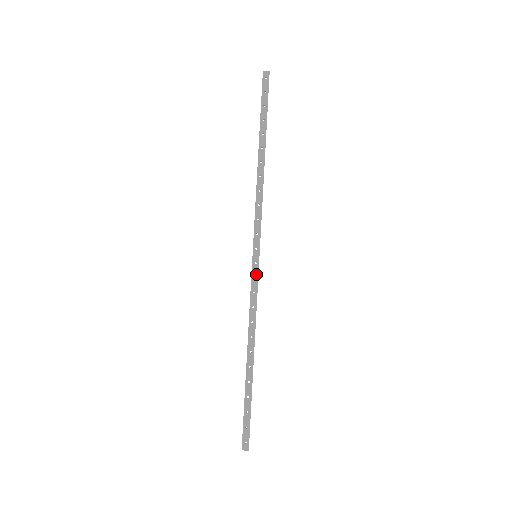
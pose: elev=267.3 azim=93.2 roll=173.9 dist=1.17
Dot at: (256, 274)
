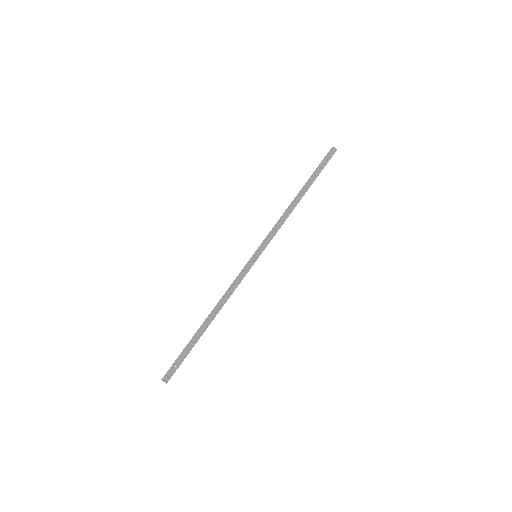
Dot at: (249, 268)
